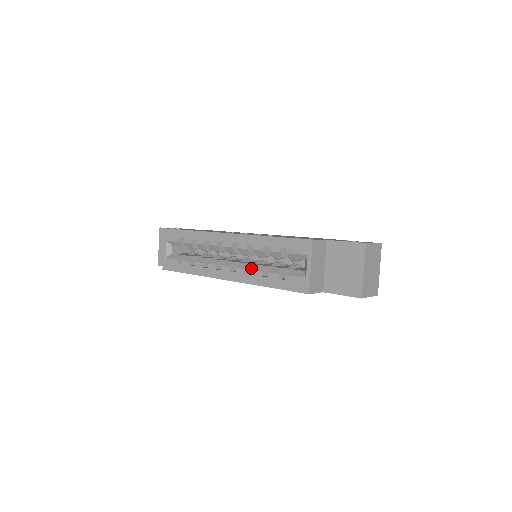
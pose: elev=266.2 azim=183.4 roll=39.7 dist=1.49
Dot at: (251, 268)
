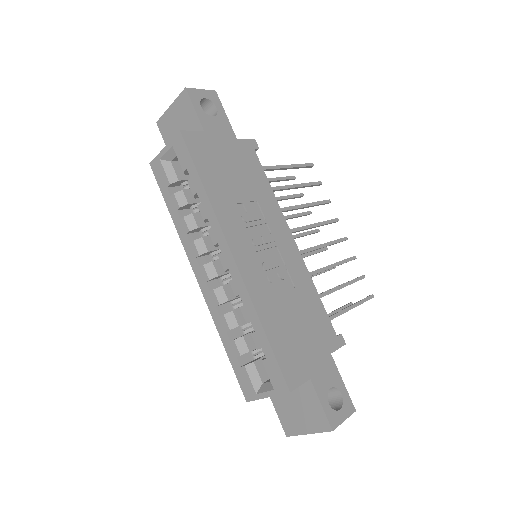
Dot at: (228, 301)
